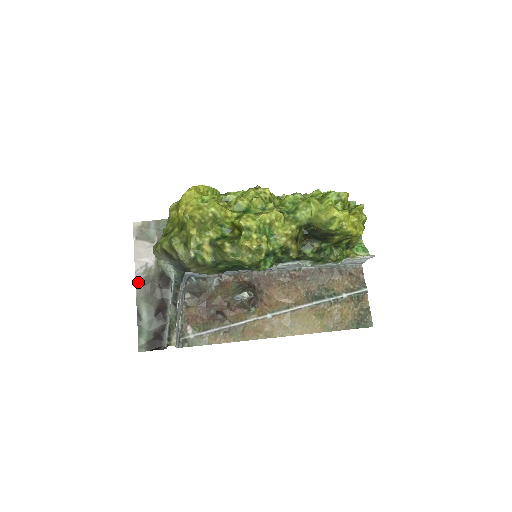
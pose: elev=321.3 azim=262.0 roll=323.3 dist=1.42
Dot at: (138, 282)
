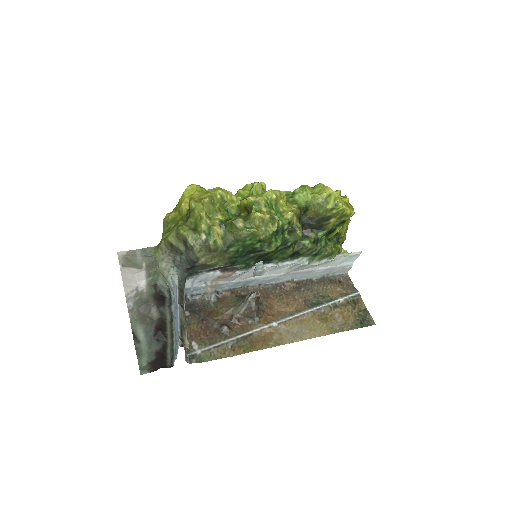
Dot at: (130, 306)
